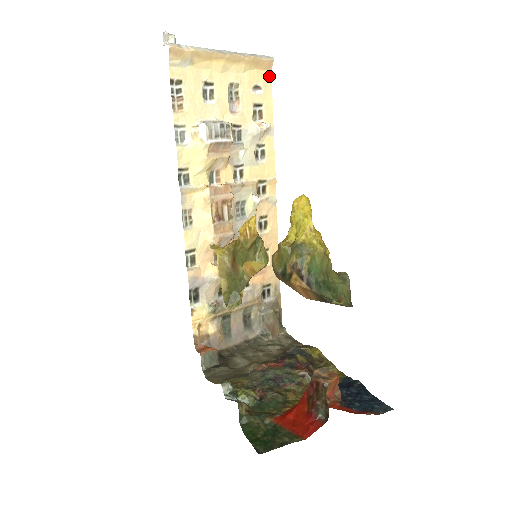
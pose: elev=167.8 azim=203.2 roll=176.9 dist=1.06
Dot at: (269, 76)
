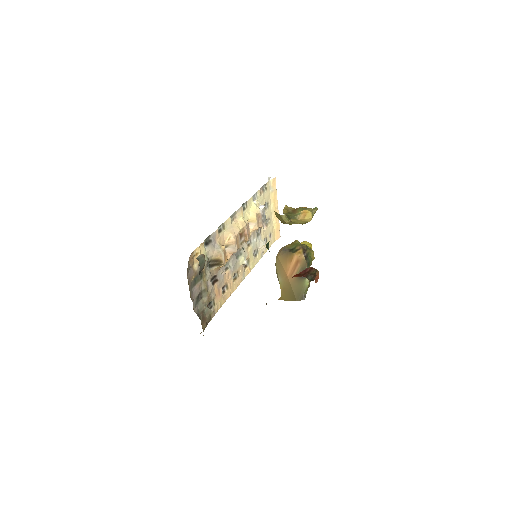
Dot at: (274, 240)
